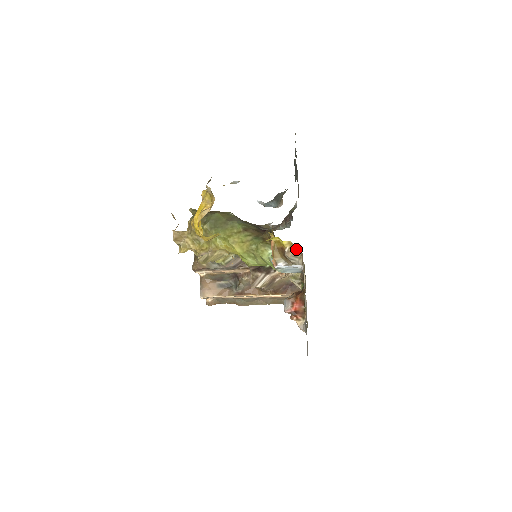
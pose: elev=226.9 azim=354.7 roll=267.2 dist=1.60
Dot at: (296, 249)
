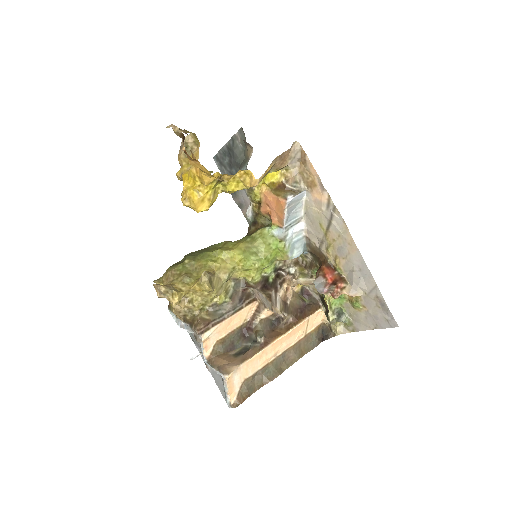
Dot at: (294, 145)
